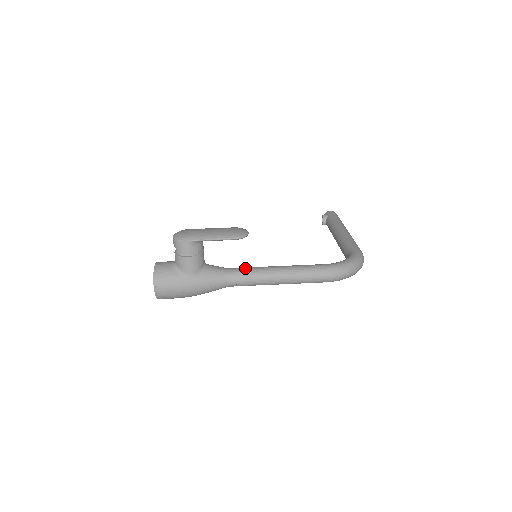
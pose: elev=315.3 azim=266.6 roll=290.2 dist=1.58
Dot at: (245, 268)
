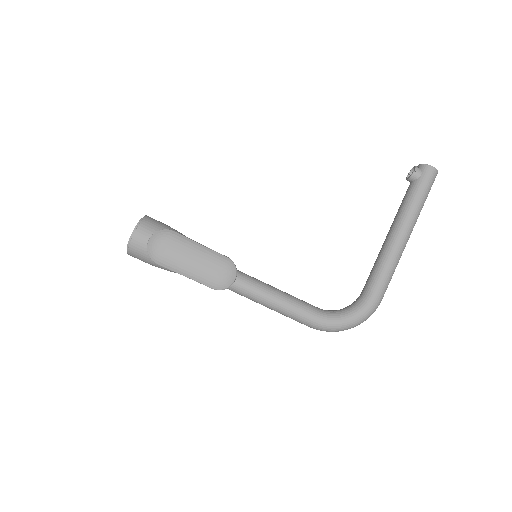
Dot at: occluded
